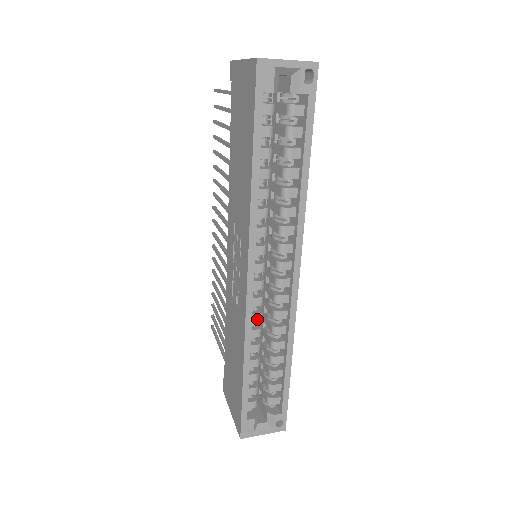
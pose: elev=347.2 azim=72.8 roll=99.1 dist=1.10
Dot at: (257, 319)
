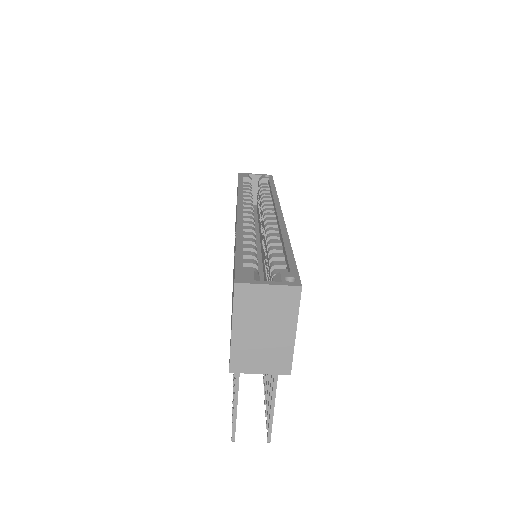
Dot at: (249, 228)
